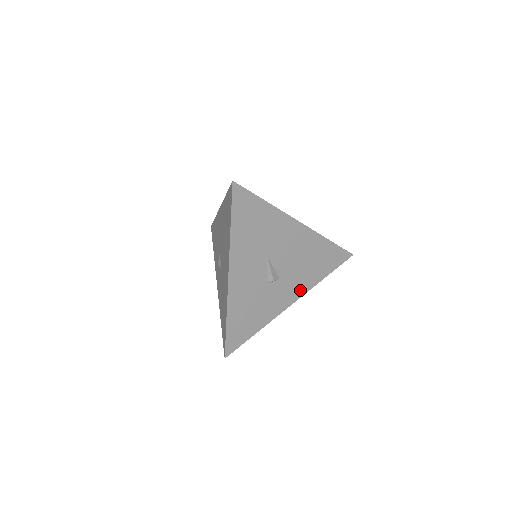
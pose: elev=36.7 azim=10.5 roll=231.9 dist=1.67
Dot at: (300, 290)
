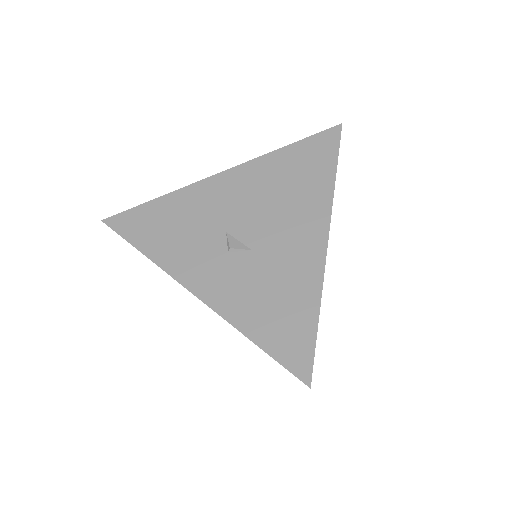
Dot at: occluded
